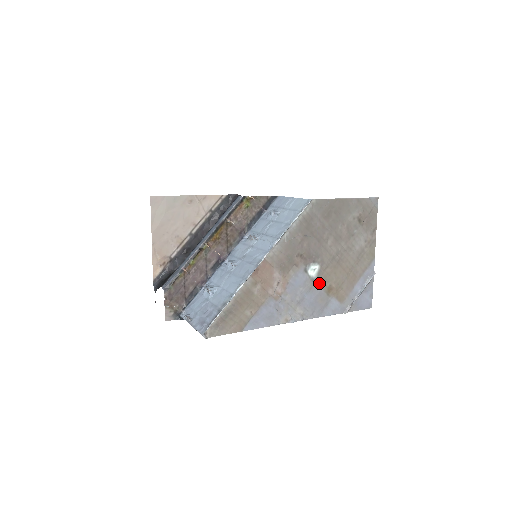
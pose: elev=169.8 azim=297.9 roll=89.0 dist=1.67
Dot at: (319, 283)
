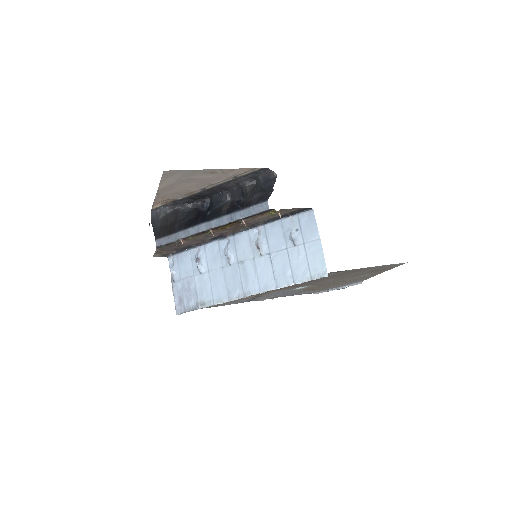
Dot at: (302, 289)
